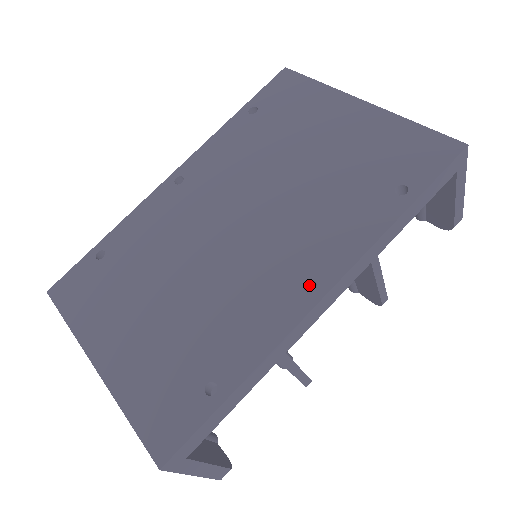
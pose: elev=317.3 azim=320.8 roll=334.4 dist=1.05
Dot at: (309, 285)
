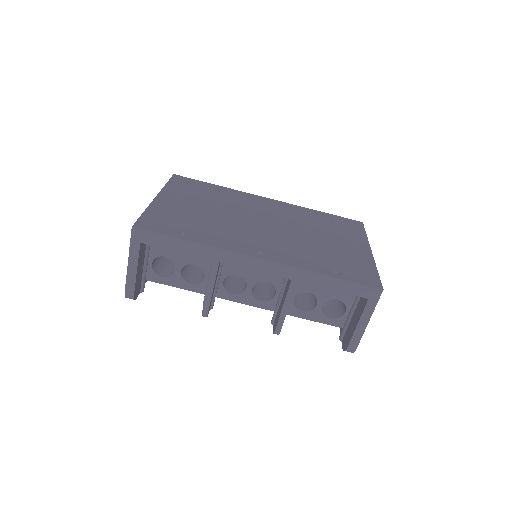
Dot at: occluded
